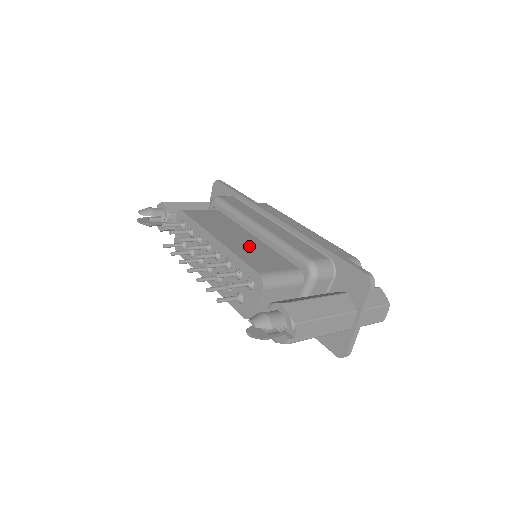
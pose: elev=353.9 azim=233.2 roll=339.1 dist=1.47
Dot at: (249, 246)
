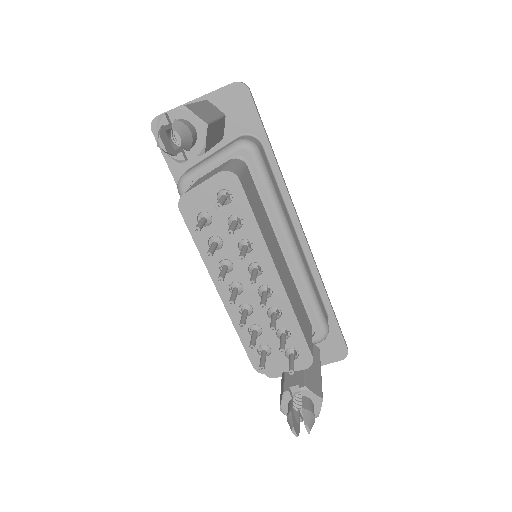
Dot at: (291, 286)
